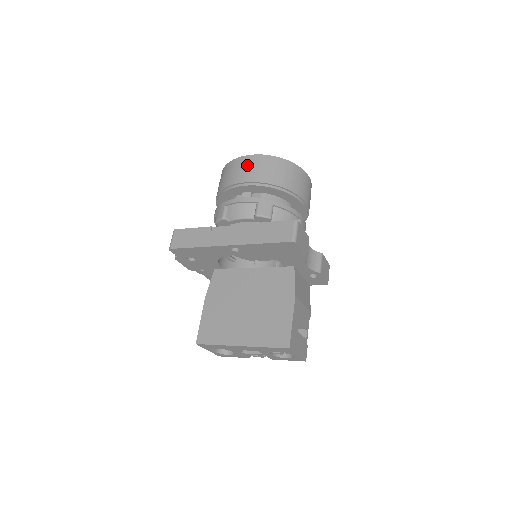
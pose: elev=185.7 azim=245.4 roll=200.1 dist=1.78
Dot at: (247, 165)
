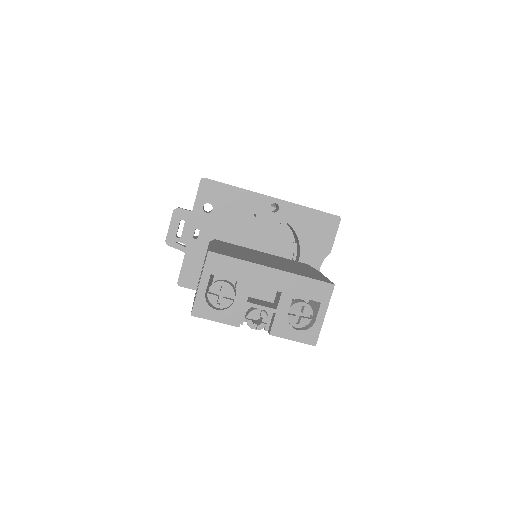
Dot at: occluded
